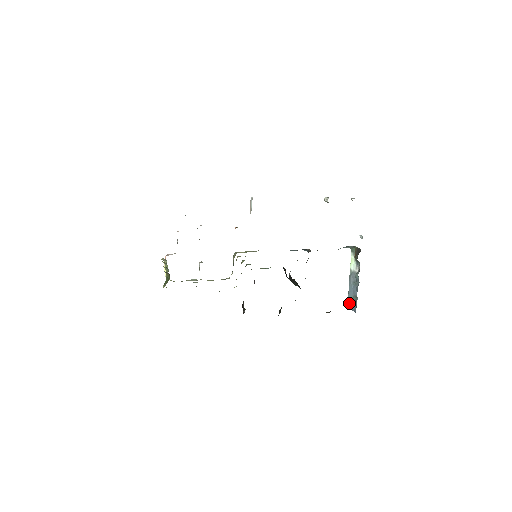
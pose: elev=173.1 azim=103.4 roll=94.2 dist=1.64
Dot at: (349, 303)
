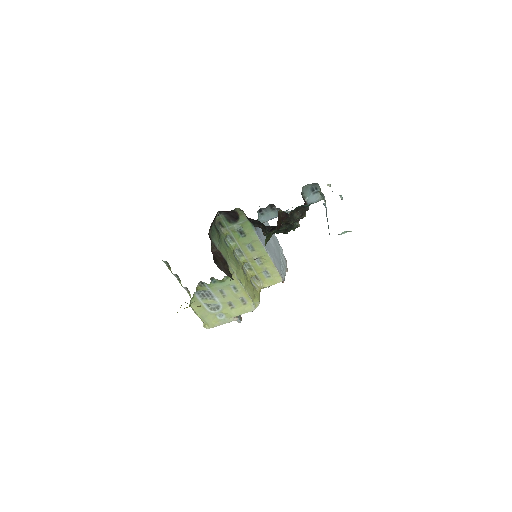
Dot at: occluded
